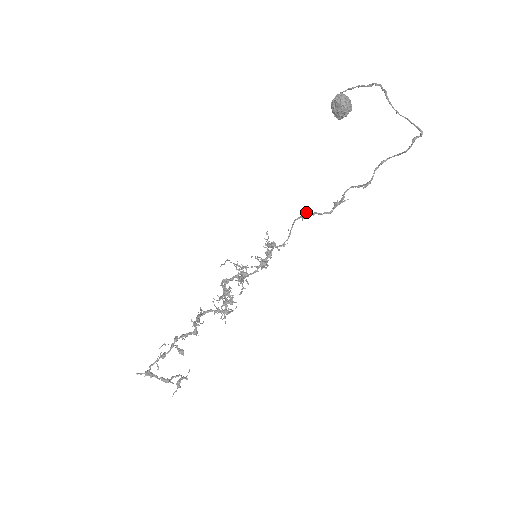
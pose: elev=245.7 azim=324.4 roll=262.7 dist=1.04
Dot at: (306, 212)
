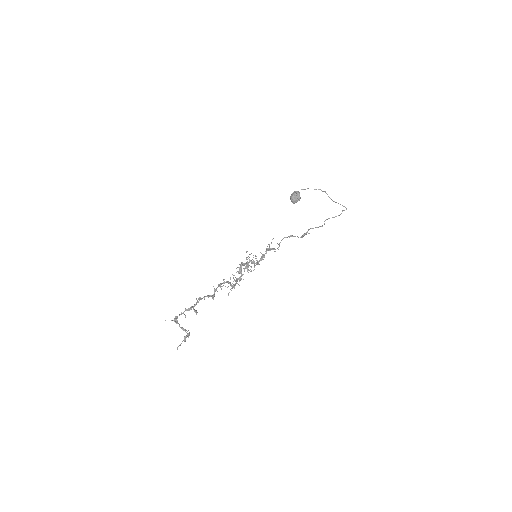
Dot at: occluded
